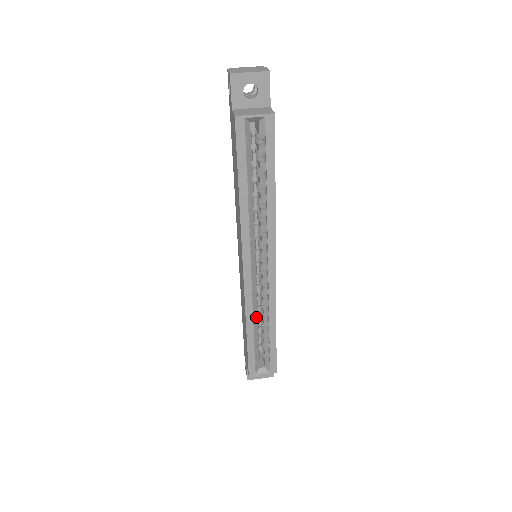
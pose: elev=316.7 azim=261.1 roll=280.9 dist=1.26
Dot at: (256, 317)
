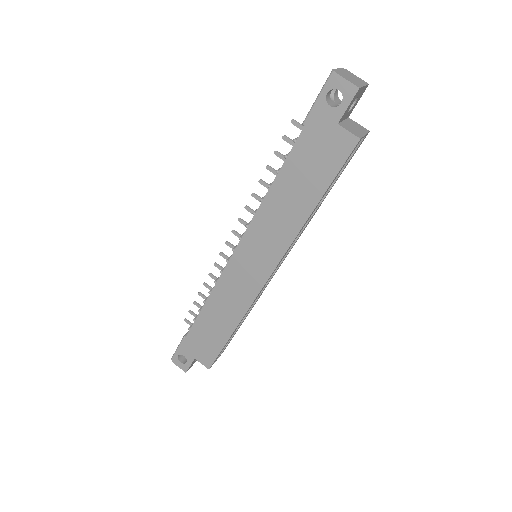
Dot at: occluded
